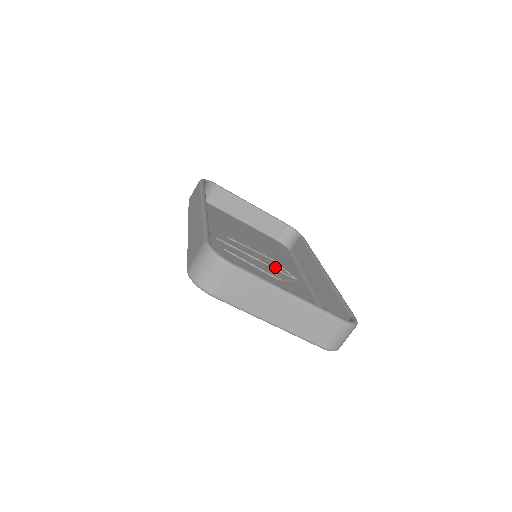
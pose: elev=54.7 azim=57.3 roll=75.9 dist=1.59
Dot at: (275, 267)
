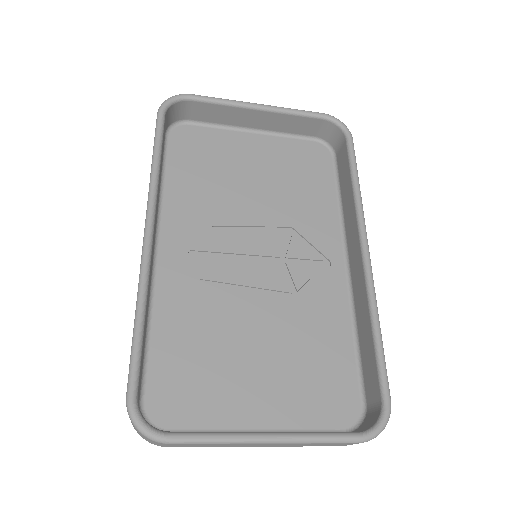
Dot at: (291, 254)
